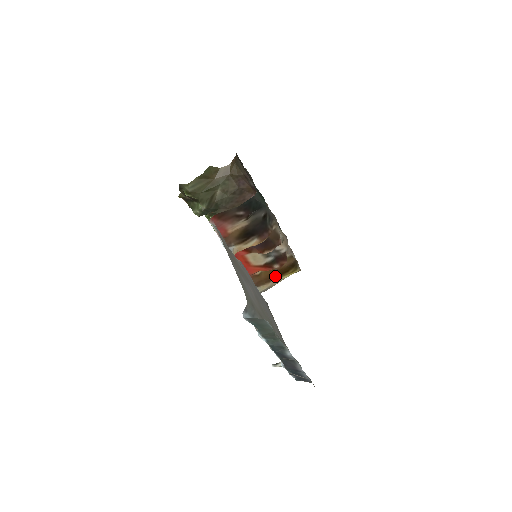
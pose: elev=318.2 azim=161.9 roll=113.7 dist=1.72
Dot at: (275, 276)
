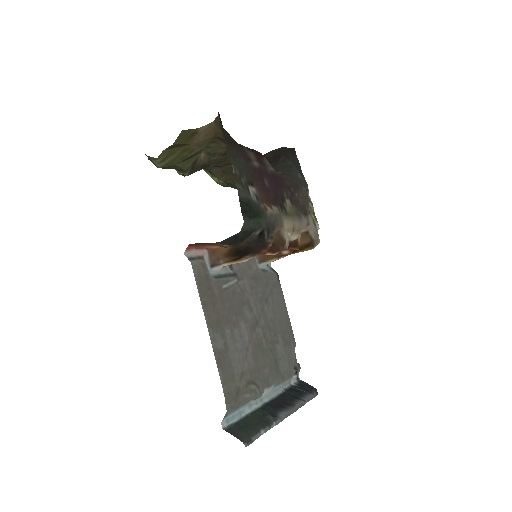
Dot at: occluded
